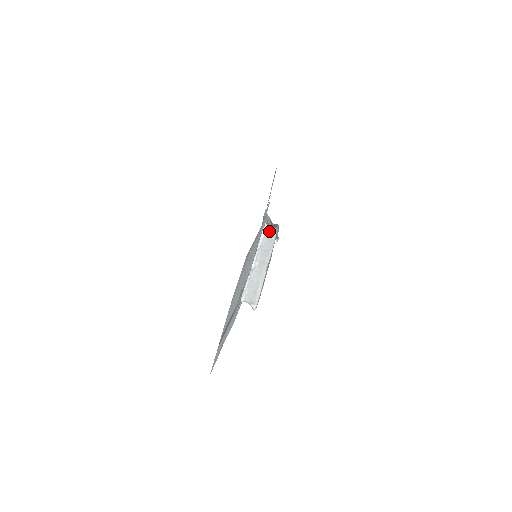
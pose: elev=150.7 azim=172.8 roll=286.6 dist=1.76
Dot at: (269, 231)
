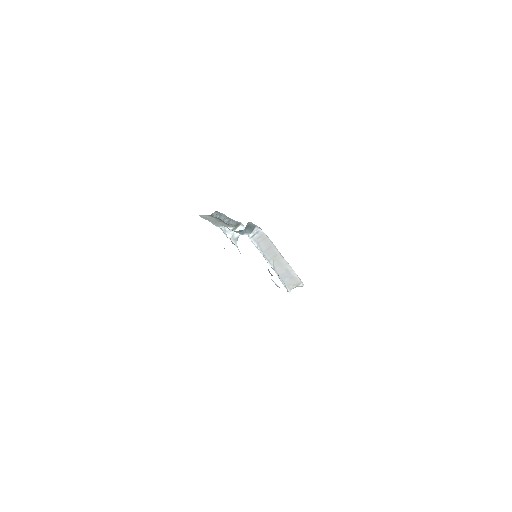
Dot at: (256, 236)
